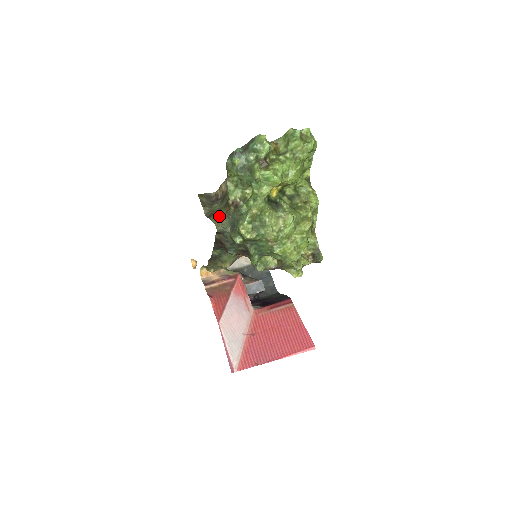
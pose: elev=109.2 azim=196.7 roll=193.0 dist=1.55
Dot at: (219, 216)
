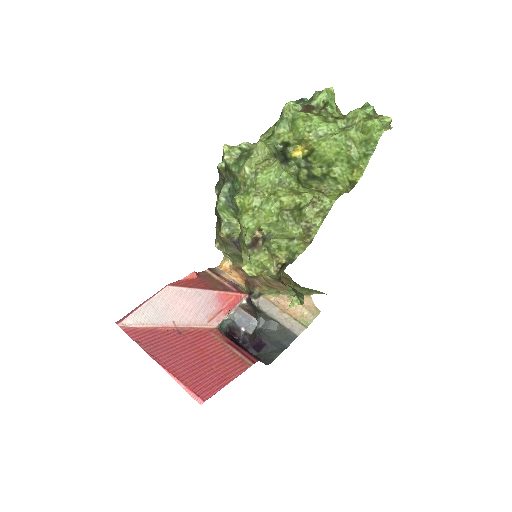
Dot at: occluded
